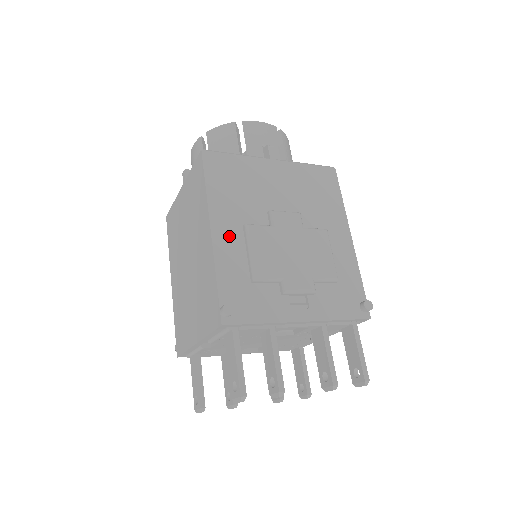
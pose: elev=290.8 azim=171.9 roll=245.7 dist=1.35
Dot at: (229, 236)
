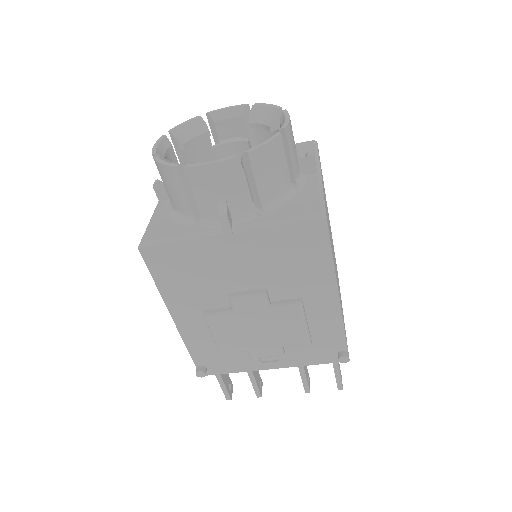
Dot at: (191, 321)
